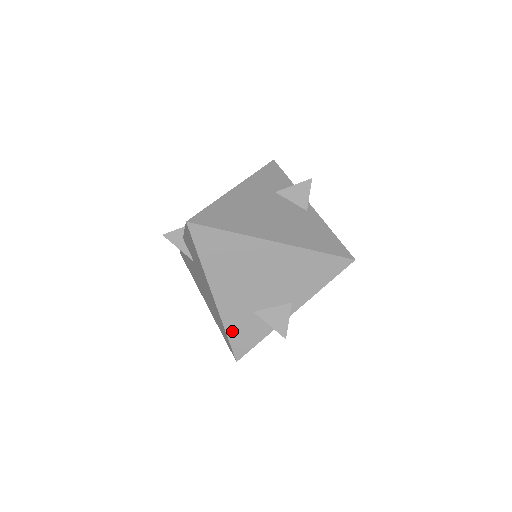
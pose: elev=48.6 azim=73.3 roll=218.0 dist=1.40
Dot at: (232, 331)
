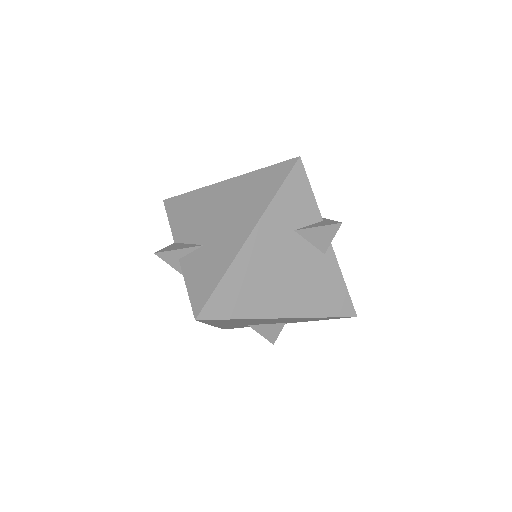
Dot at: (224, 327)
